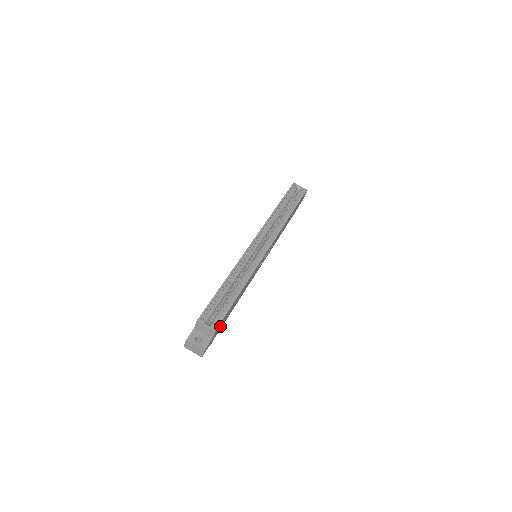
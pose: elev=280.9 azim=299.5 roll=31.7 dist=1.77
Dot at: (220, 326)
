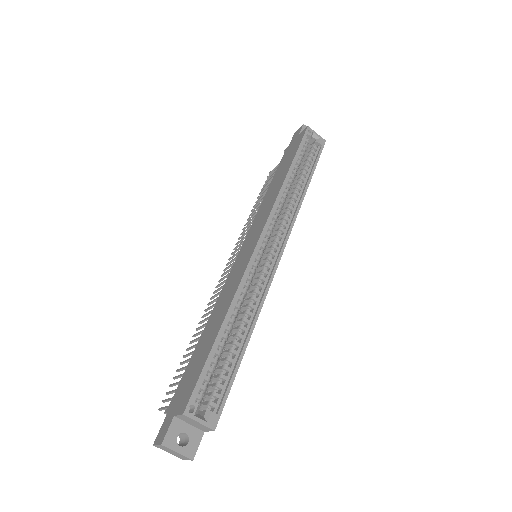
Dot at: occluded
